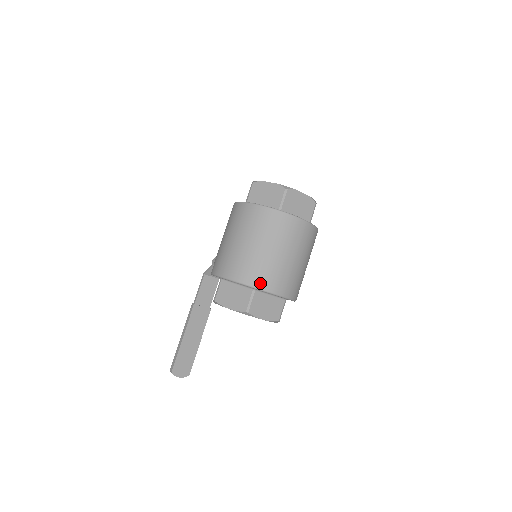
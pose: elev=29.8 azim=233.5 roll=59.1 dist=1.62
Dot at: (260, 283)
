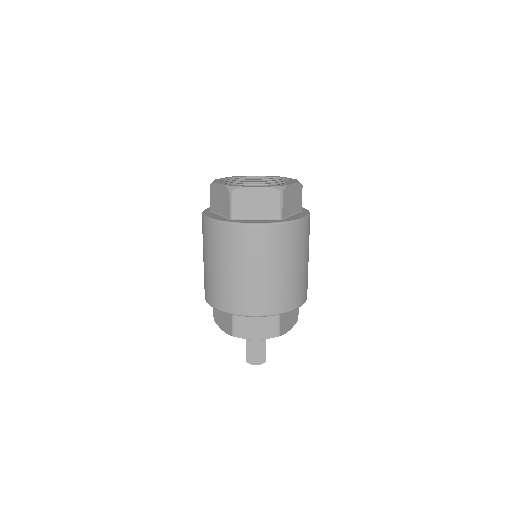
Dot at: (231, 308)
